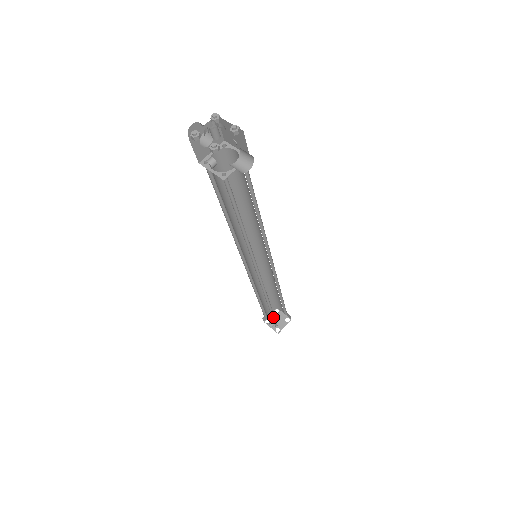
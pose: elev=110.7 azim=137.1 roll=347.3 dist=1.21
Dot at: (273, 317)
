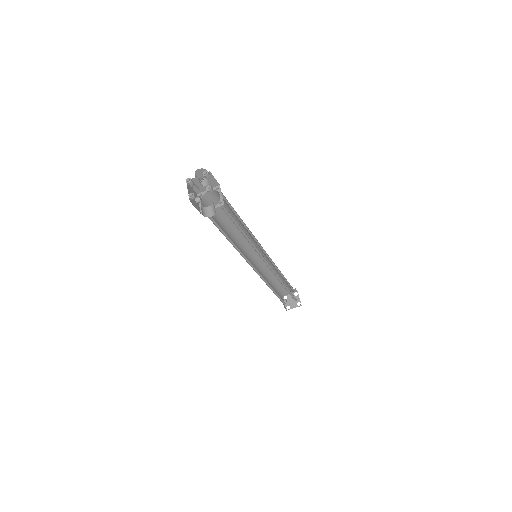
Dot at: occluded
